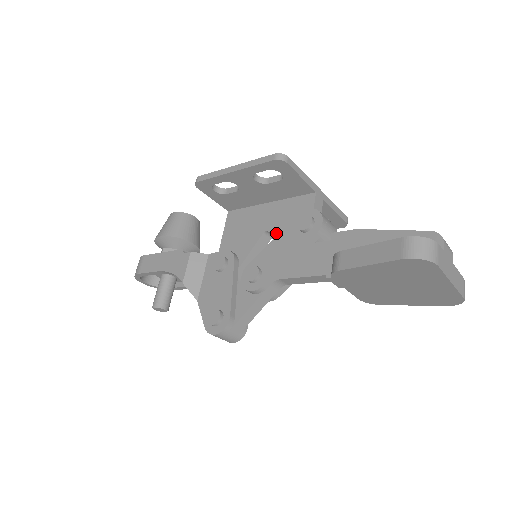
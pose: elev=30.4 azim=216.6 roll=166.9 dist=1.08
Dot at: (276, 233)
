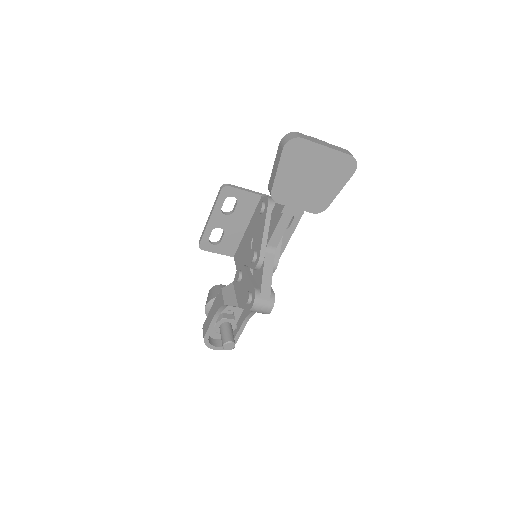
Dot at: occluded
